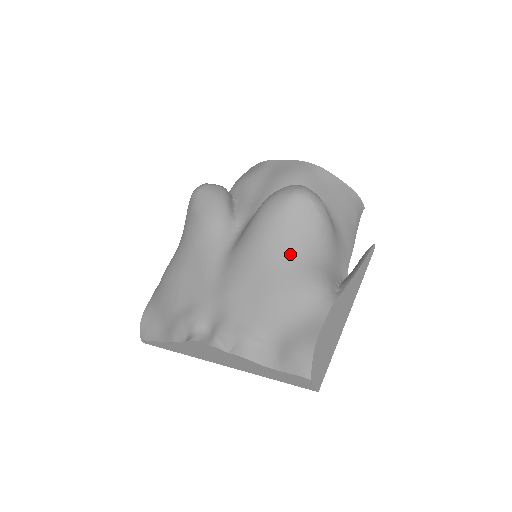
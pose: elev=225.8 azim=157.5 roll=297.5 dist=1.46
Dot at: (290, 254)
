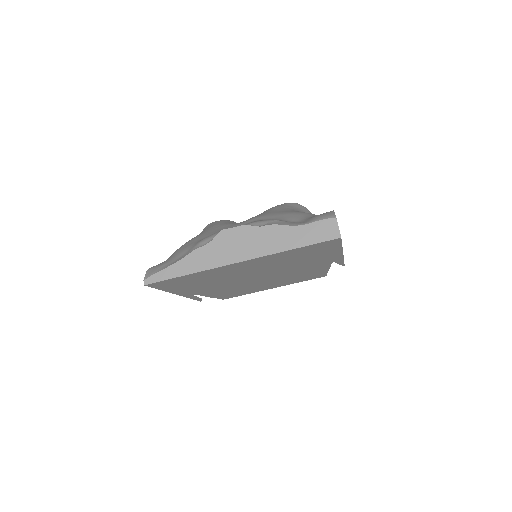
Dot at: occluded
